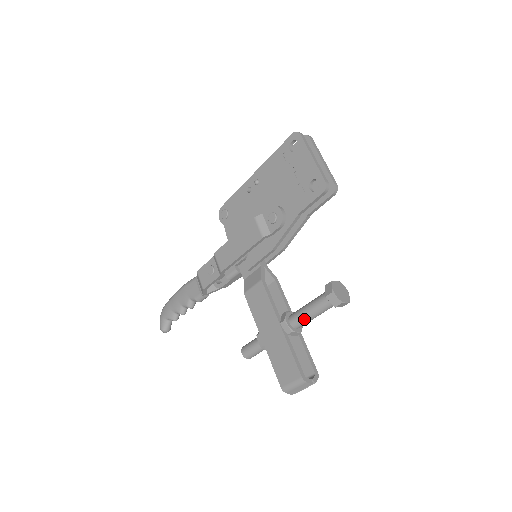
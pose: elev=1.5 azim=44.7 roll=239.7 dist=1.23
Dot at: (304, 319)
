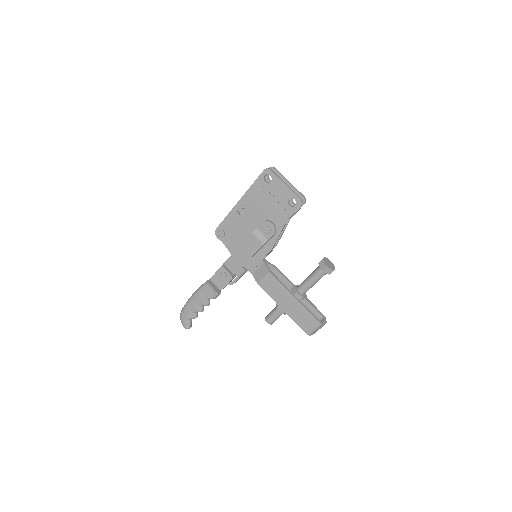
Dot at: (309, 287)
